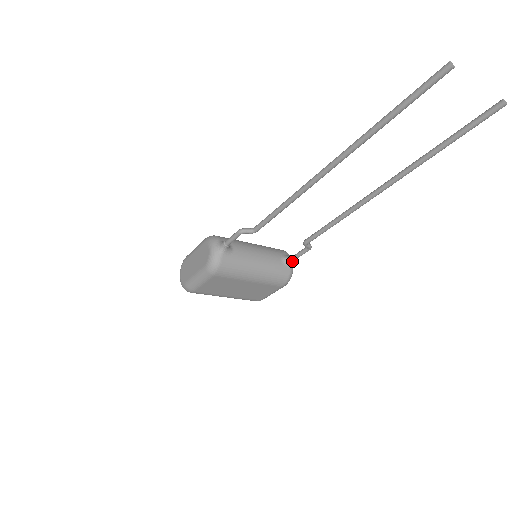
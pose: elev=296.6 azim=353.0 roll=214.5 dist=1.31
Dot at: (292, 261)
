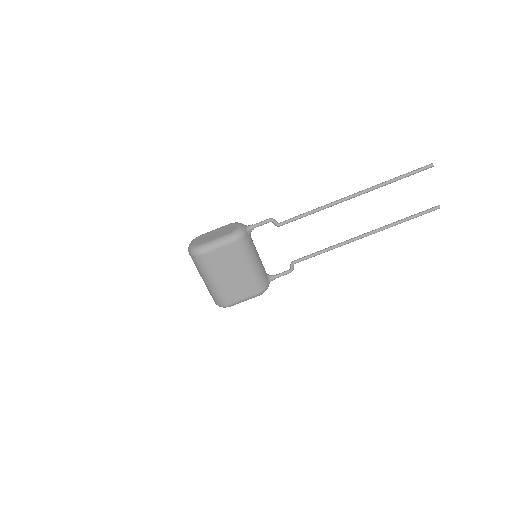
Dot at: (272, 278)
